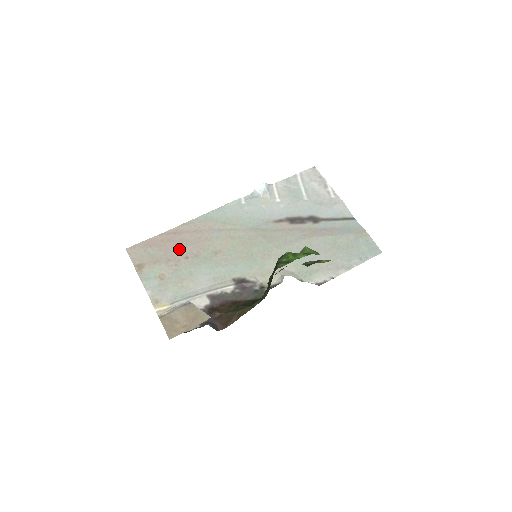
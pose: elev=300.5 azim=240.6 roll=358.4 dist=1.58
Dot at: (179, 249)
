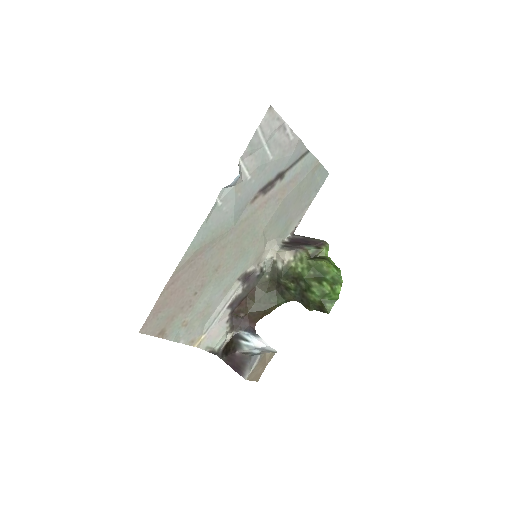
Dot at: (185, 293)
